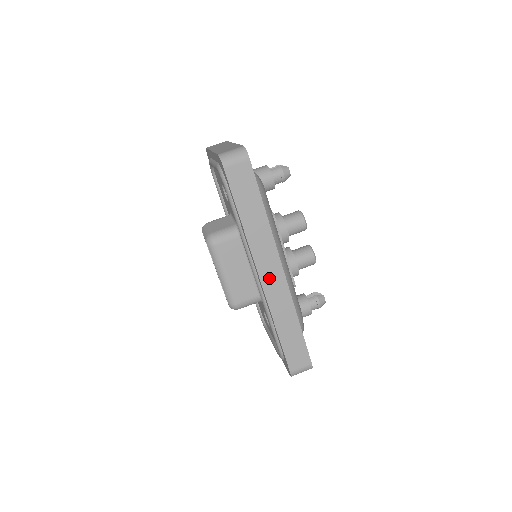
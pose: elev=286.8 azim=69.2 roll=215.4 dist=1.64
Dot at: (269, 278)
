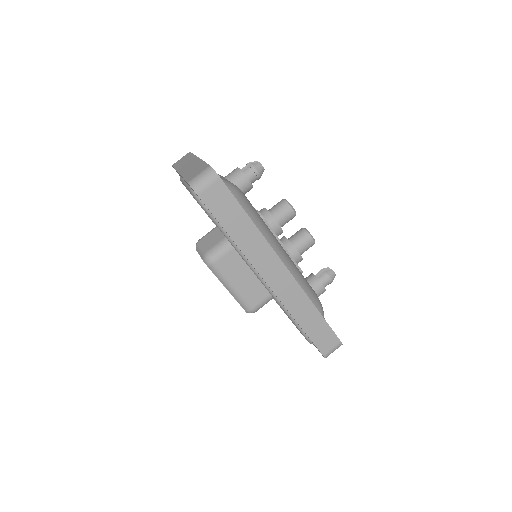
Dot at: (276, 281)
